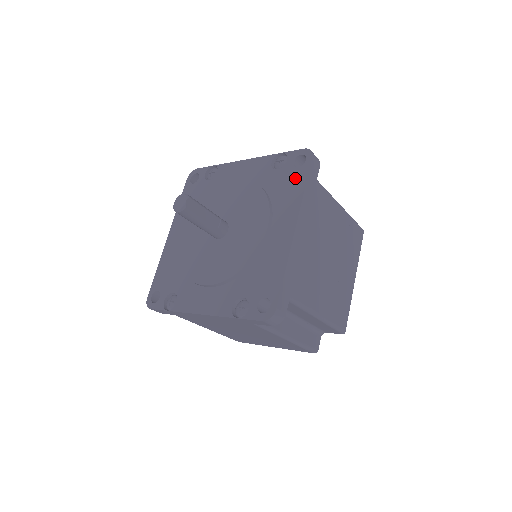
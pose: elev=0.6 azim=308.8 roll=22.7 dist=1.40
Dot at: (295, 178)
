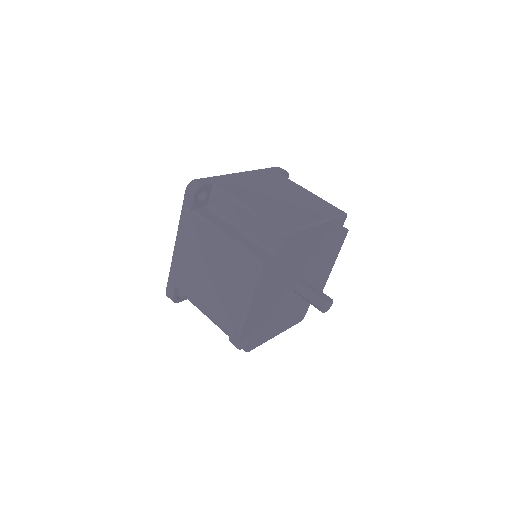
Dot at: occluded
